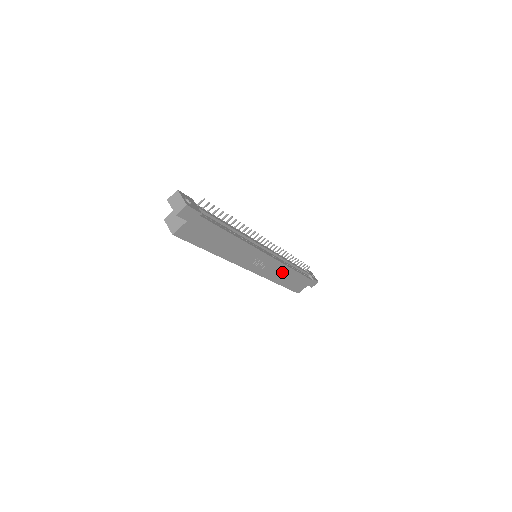
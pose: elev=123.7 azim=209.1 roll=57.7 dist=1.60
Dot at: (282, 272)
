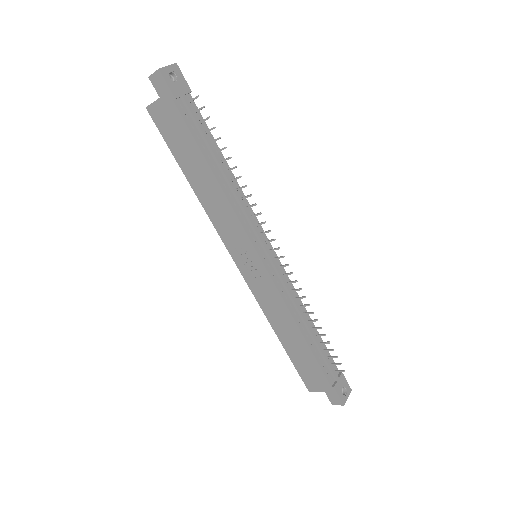
Dot at: (283, 317)
